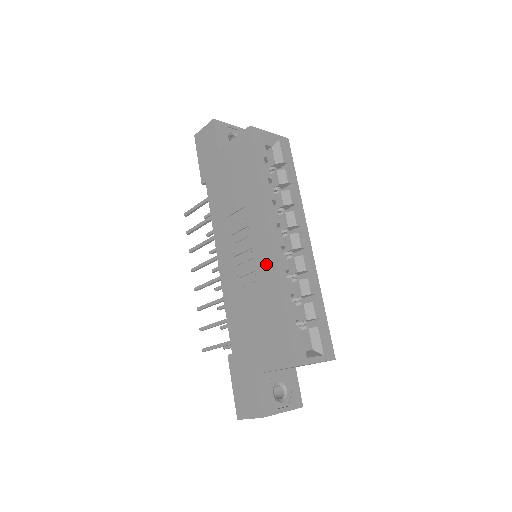
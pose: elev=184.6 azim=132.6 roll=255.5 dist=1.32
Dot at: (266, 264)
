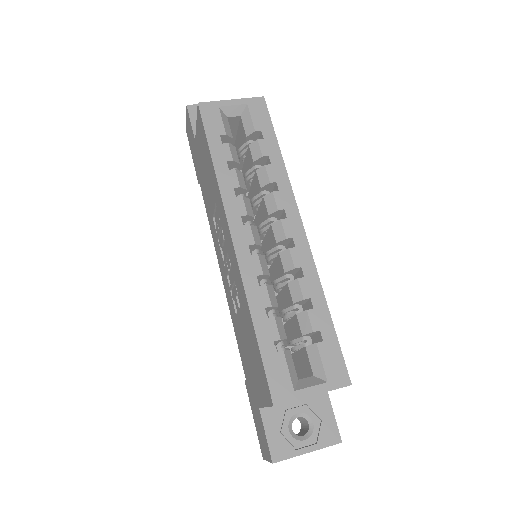
Dot at: (236, 273)
